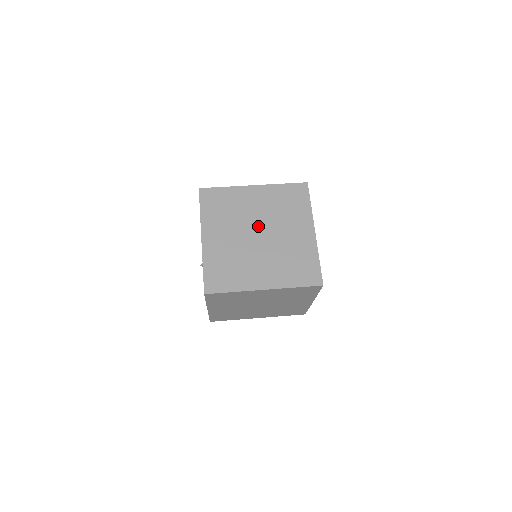
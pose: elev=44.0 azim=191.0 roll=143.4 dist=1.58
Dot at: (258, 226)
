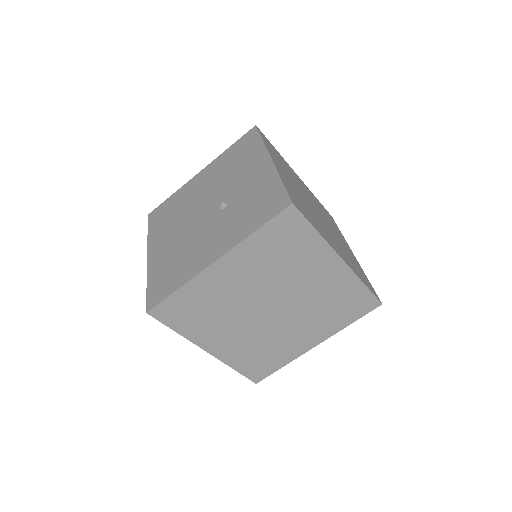
Dot at: (313, 204)
